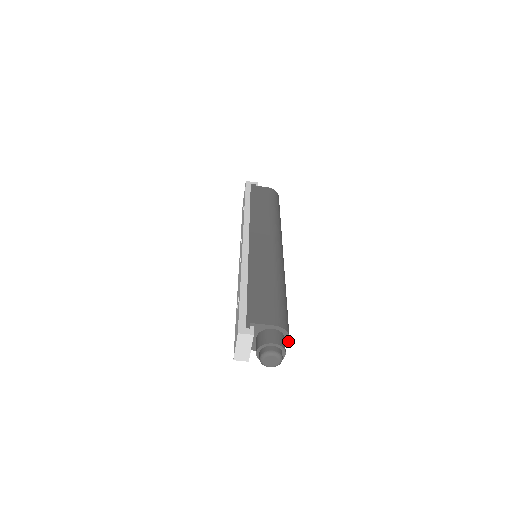
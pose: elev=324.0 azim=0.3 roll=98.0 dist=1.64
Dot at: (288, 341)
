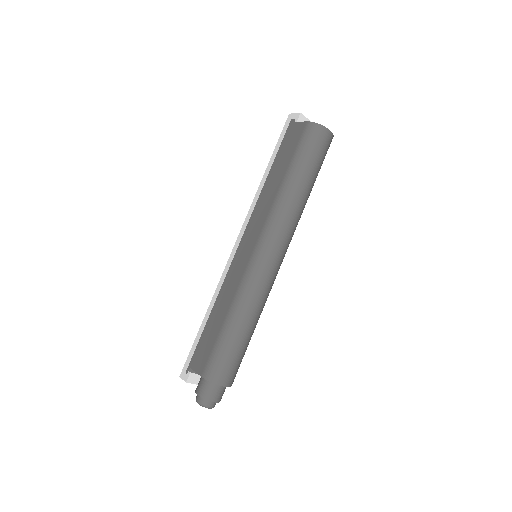
Dot at: (224, 386)
